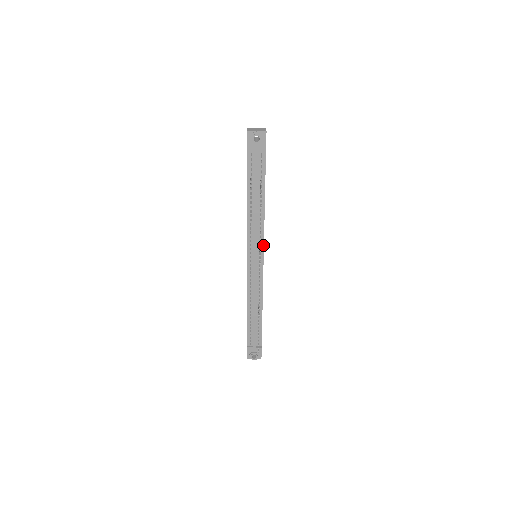
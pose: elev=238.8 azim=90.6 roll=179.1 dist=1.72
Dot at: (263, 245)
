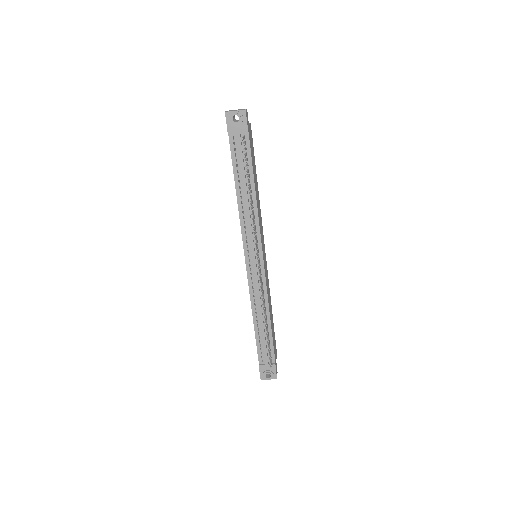
Dot at: (260, 241)
